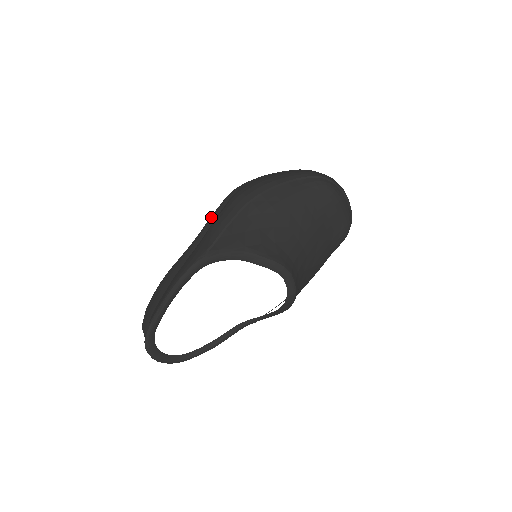
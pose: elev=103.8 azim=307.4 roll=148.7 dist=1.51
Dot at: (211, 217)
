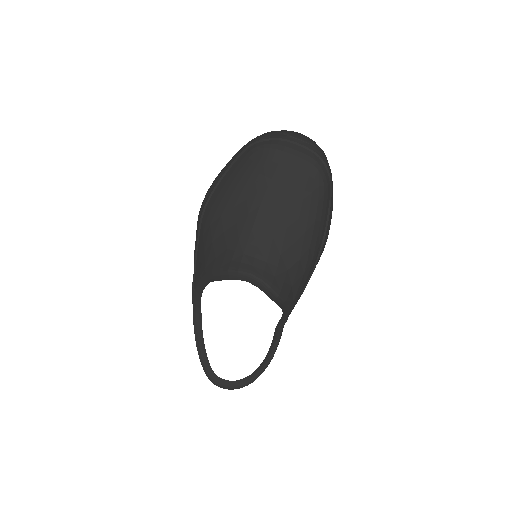
Dot at: occluded
